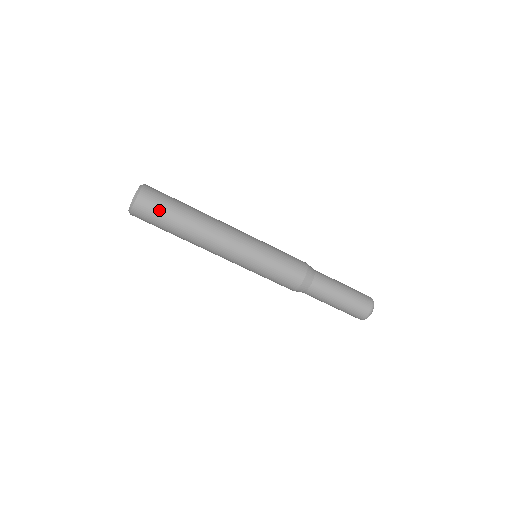
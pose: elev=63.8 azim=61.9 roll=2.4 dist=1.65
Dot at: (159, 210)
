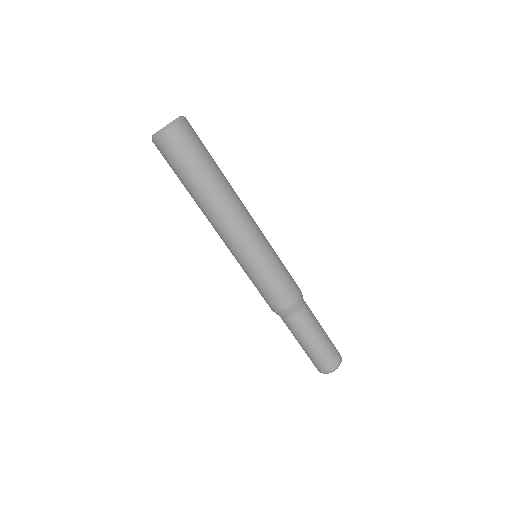
Dot at: (196, 148)
